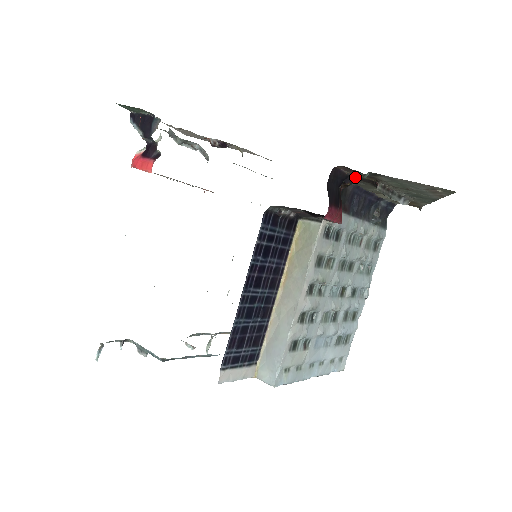
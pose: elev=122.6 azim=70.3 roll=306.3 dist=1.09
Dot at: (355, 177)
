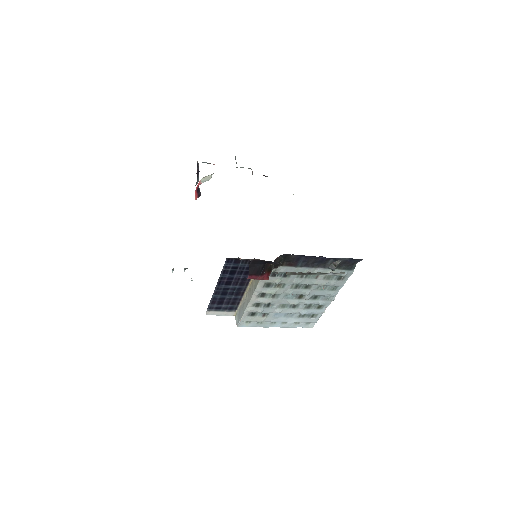
Dot at: (276, 262)
